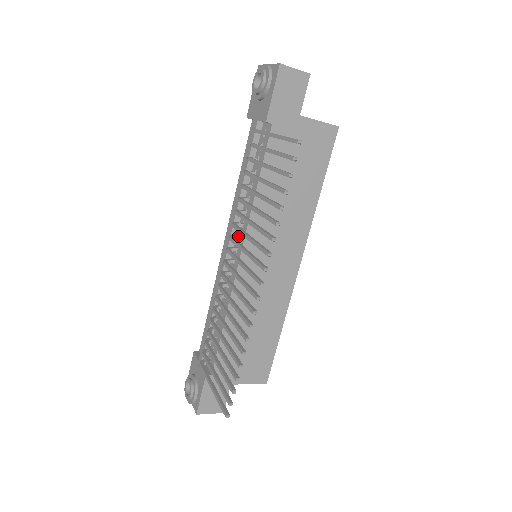
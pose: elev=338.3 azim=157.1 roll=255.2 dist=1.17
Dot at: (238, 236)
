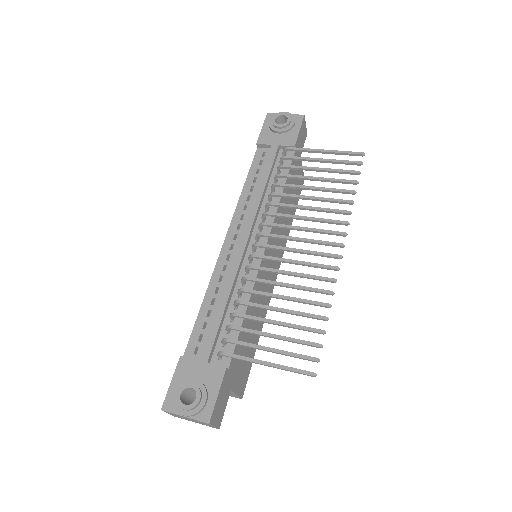
Dot at: (262, 227)
